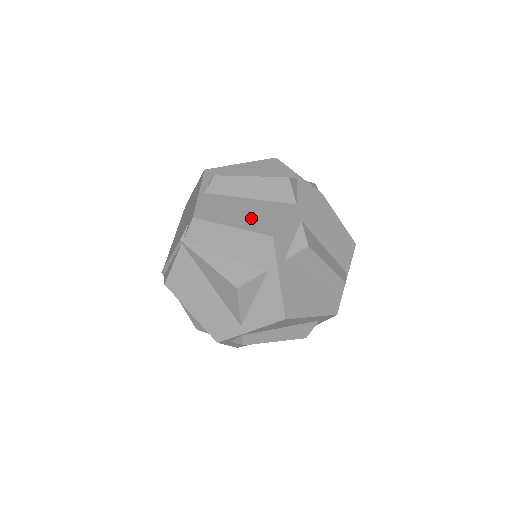
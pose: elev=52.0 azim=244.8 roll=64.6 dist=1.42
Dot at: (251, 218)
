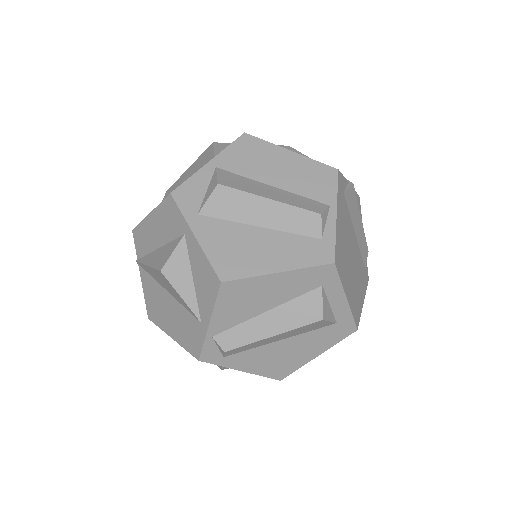
Dot at: occluded
